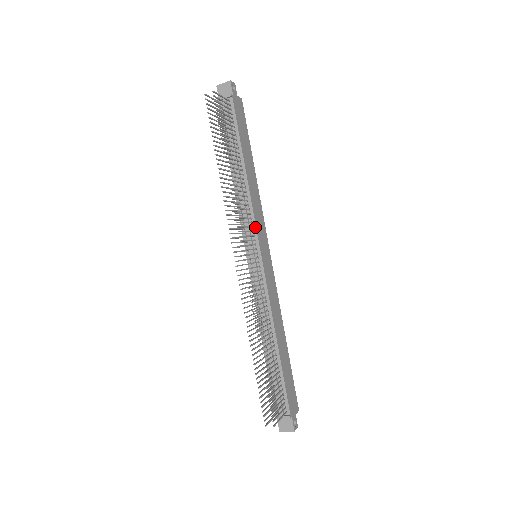
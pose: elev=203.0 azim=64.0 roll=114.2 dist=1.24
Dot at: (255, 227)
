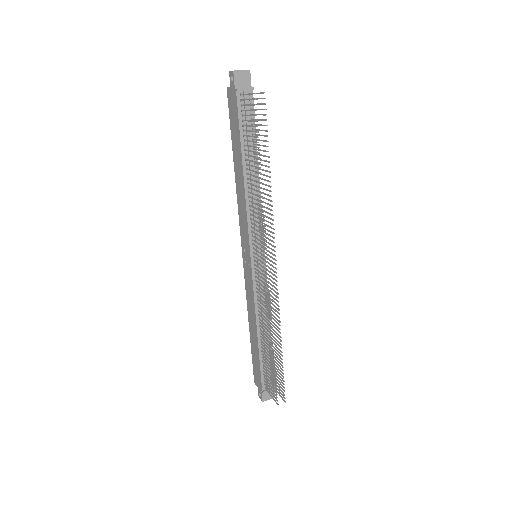
Dot at: (262, 230)
